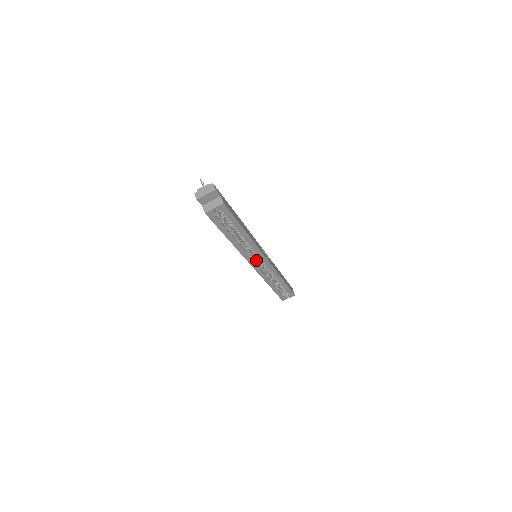
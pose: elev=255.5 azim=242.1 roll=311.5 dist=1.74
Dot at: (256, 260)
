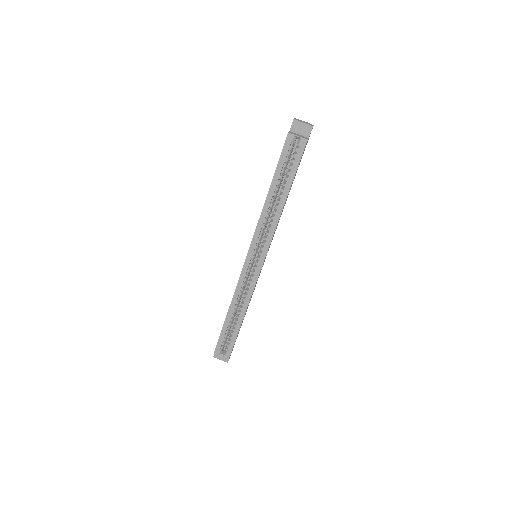
Dot at: (255, 254)
